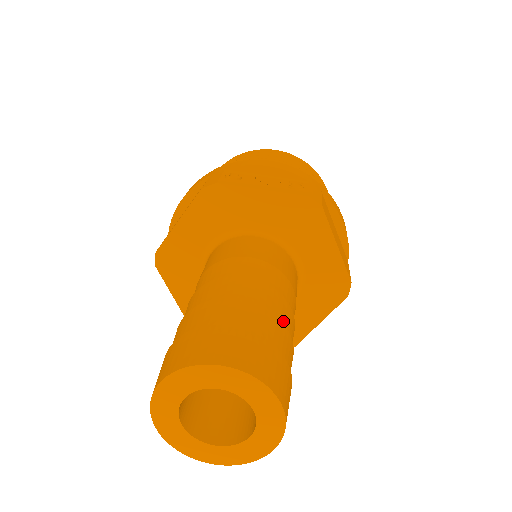
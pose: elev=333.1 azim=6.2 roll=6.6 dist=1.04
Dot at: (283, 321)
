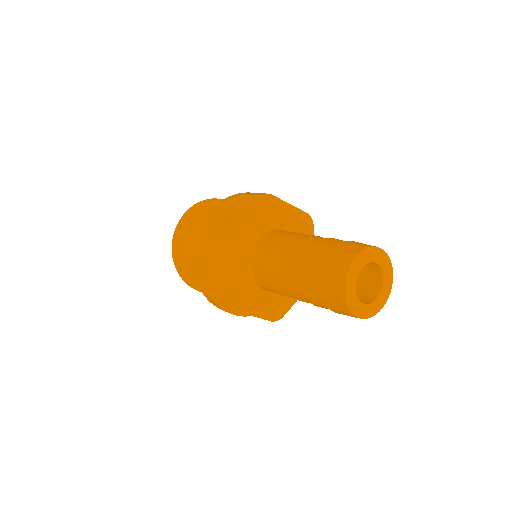
Dot at: occluded
